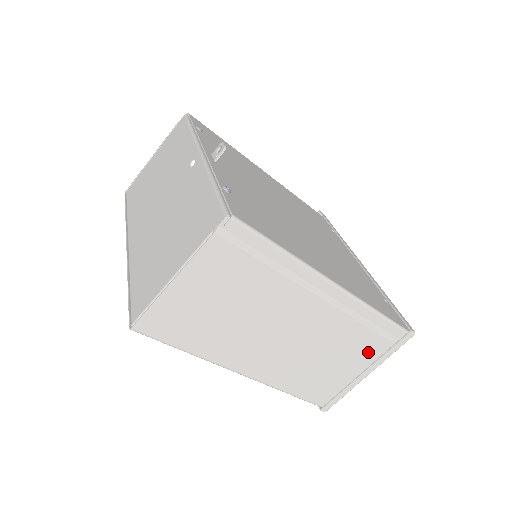
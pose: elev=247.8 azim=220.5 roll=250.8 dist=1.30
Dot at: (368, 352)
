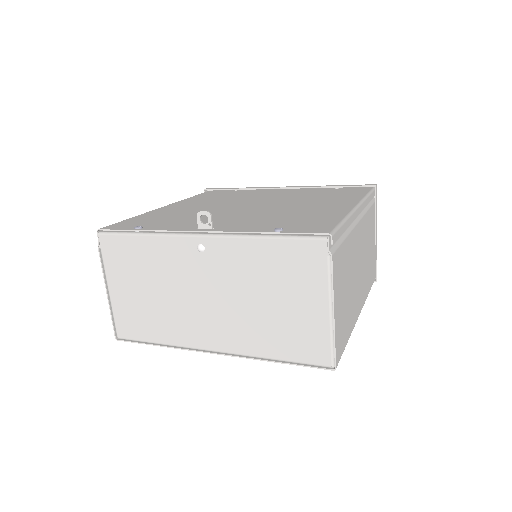
Dot at: (373, 222)
